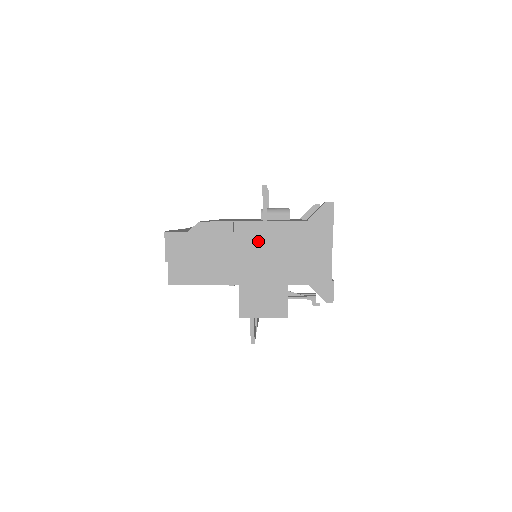
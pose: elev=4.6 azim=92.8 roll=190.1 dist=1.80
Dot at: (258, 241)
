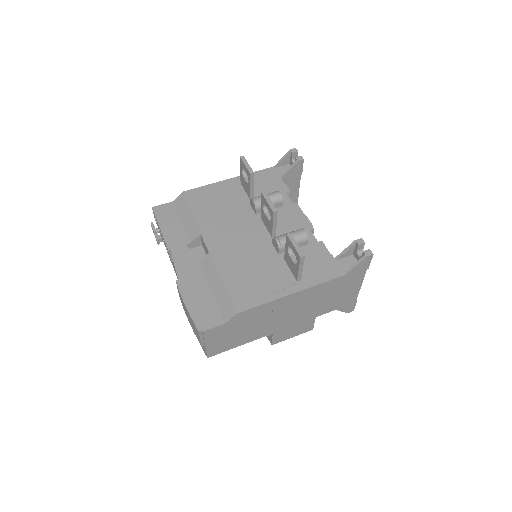
Dot at: (296, 303)
